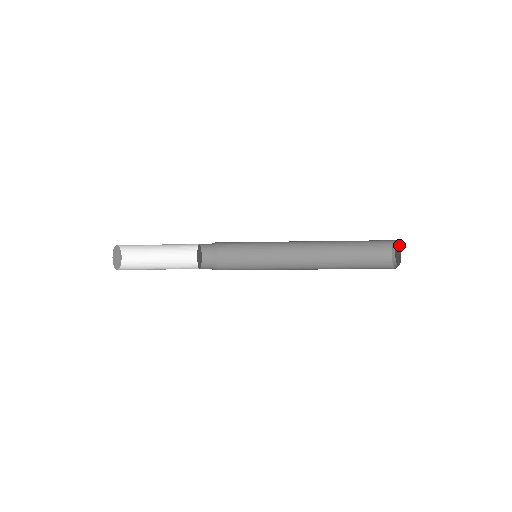
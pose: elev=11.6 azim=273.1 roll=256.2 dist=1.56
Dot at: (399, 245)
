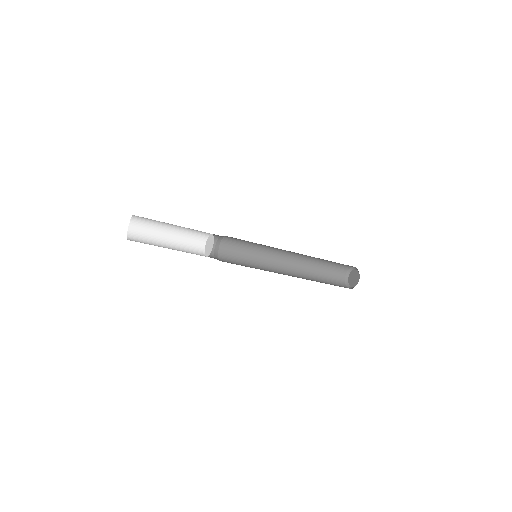
Dot at: (359, 275)
